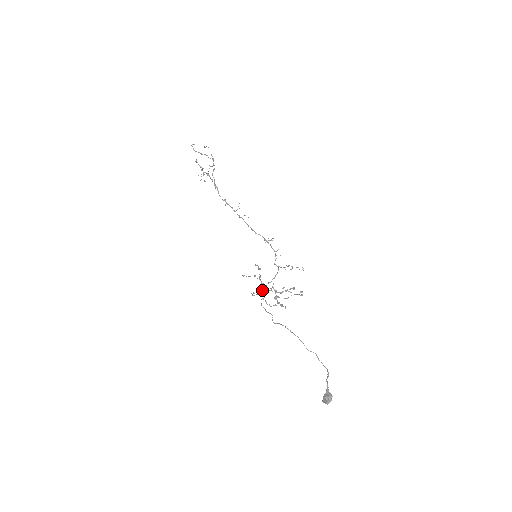
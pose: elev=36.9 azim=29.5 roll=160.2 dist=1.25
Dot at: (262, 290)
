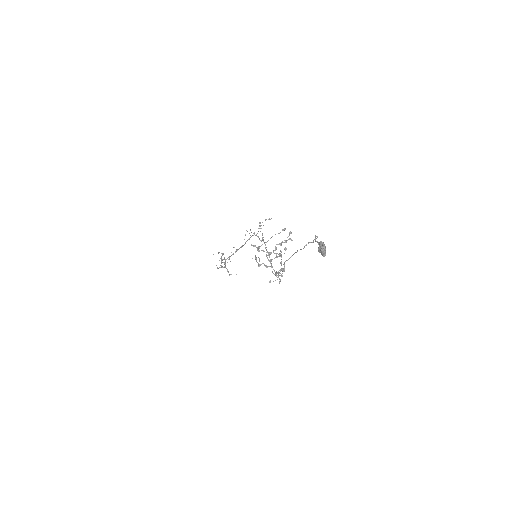
Dot at: (262, 263)
